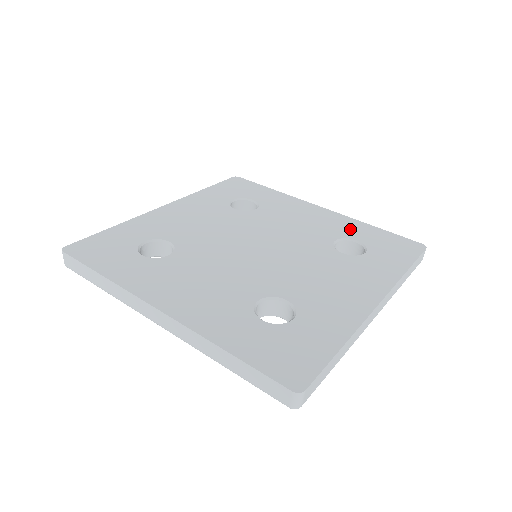
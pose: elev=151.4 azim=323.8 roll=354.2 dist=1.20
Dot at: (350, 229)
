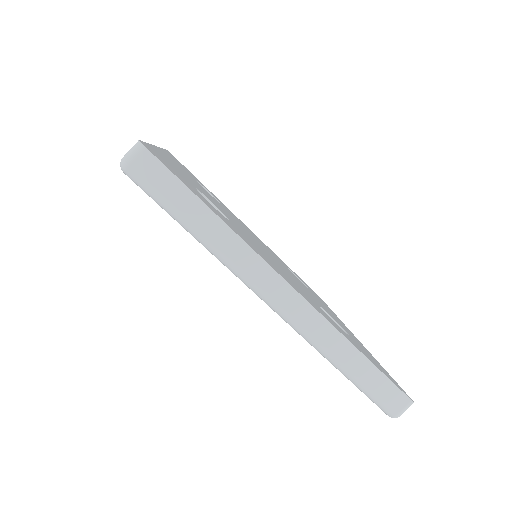
Dot at: occluded
